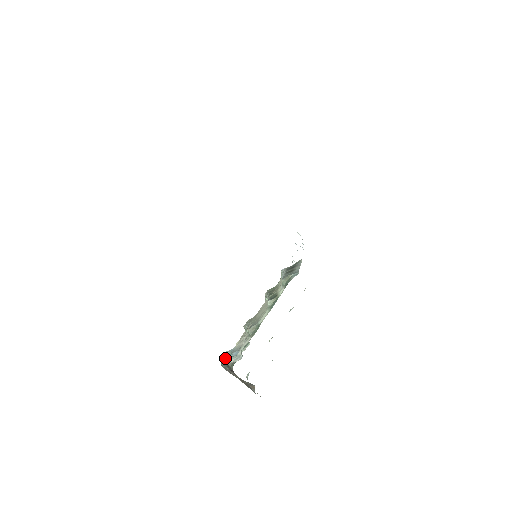
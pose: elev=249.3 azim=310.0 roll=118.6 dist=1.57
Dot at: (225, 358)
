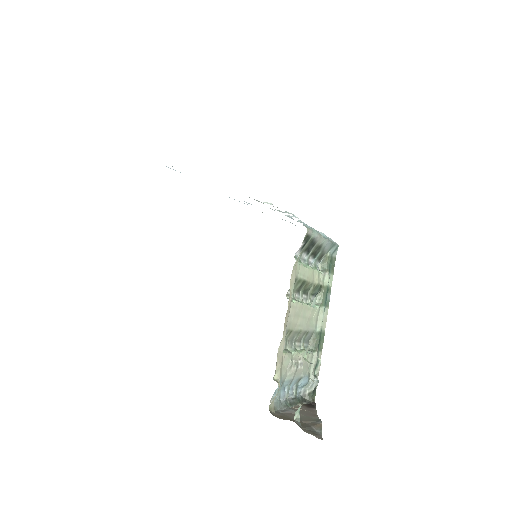
Dot at: (286, 395)
